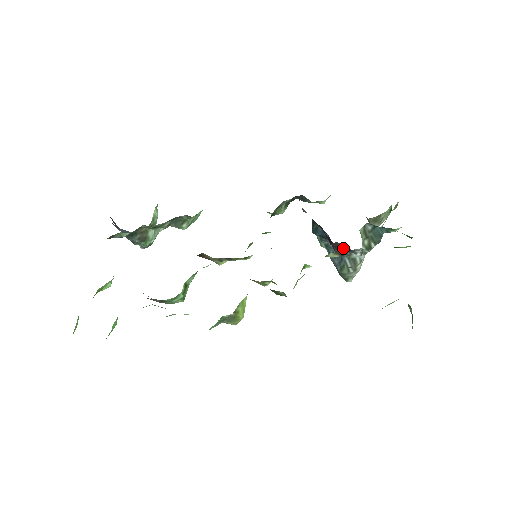
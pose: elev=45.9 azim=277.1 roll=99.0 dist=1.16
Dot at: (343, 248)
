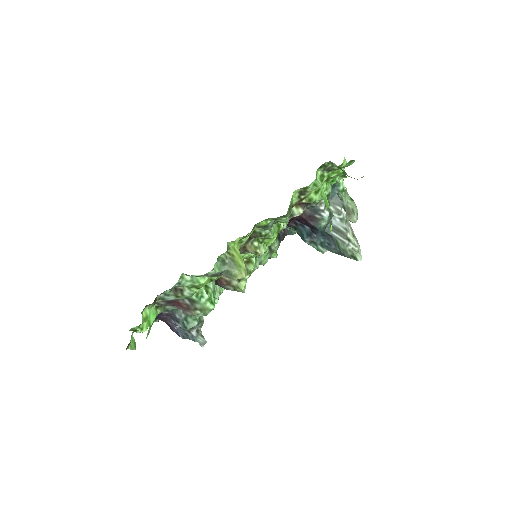
Dot at: (311, 213)
